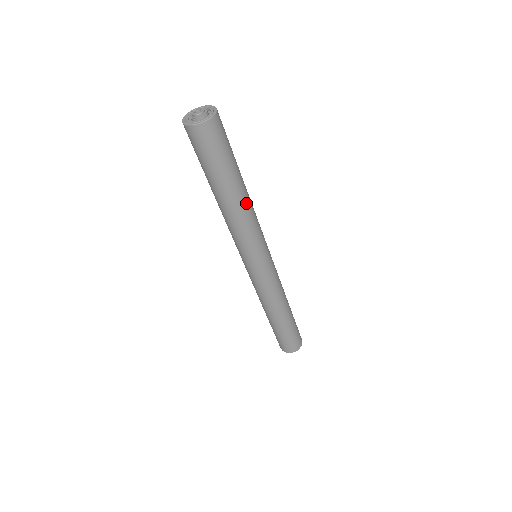
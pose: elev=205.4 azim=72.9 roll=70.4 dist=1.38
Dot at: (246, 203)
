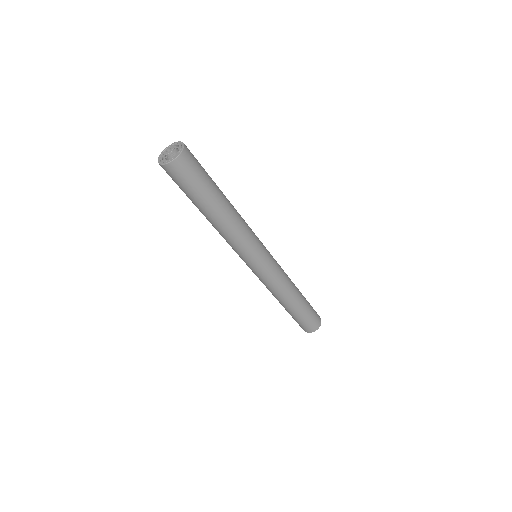
Dot at: (232, 215)
